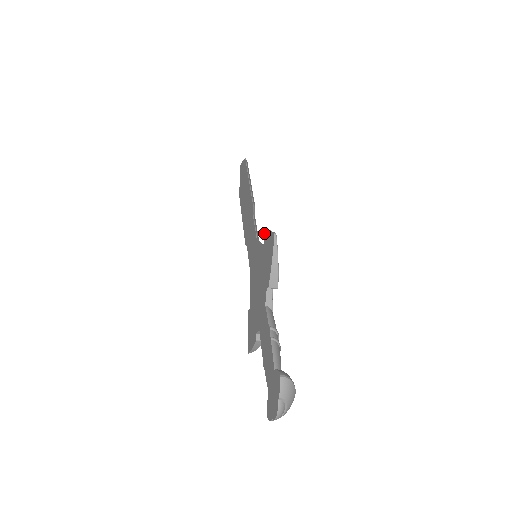
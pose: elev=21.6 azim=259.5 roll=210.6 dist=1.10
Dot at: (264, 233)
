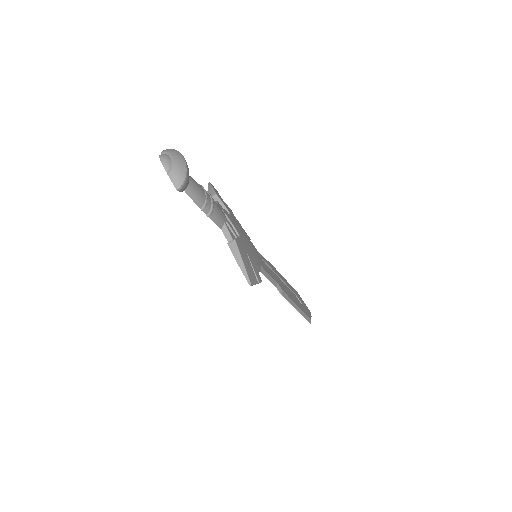
Dot at: occluded
